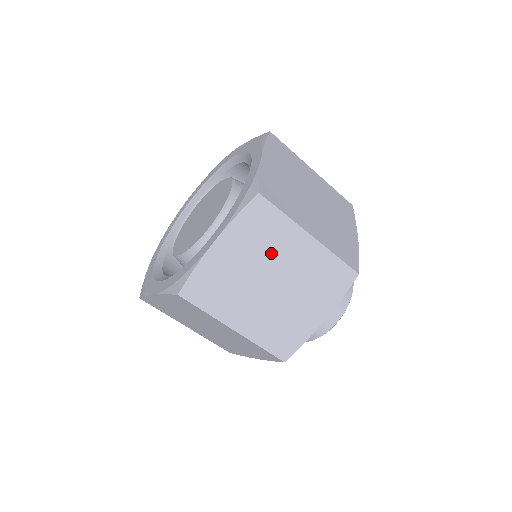
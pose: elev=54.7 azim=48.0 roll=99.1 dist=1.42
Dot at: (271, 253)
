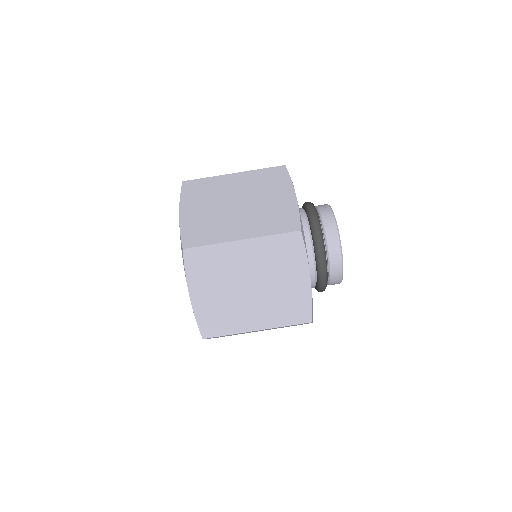
Dot at: (219, 194)
